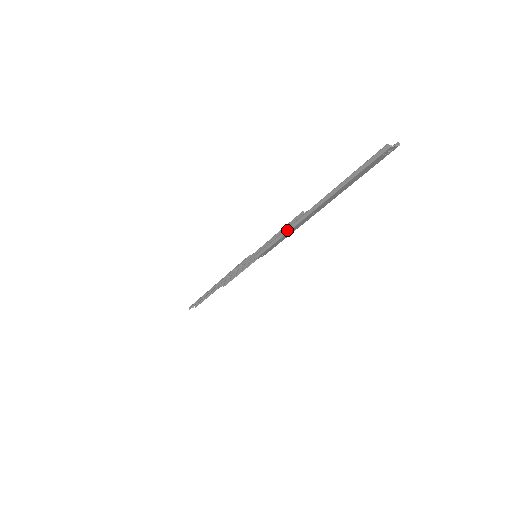
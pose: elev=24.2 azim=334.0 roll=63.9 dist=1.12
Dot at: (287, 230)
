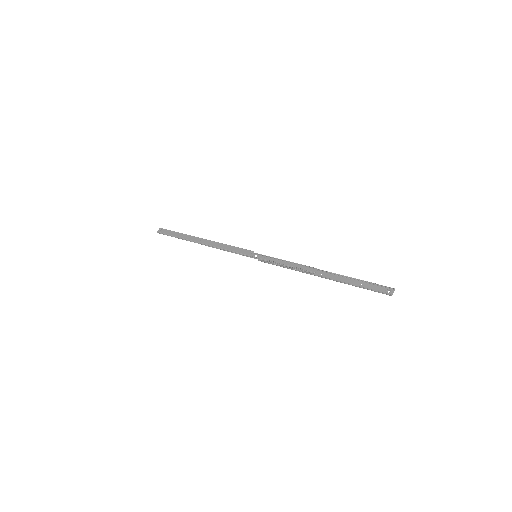
Dot at: occluded
